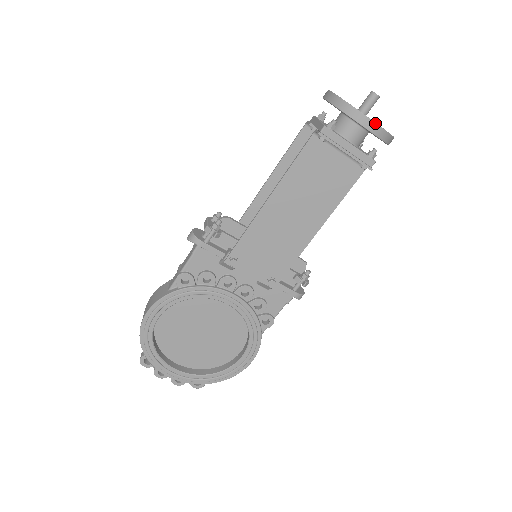
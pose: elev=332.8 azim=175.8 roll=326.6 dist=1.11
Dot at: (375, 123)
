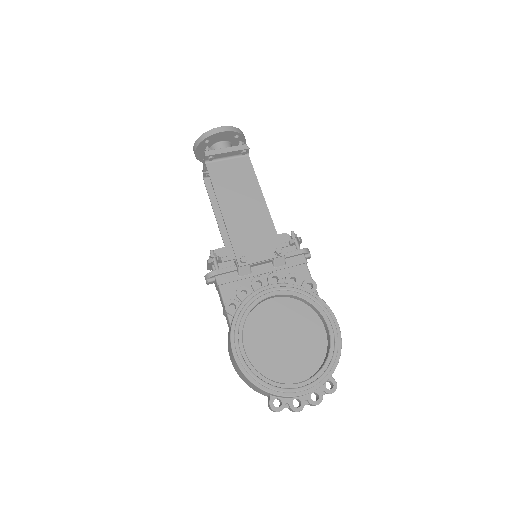
Dot at: (223, 127)
